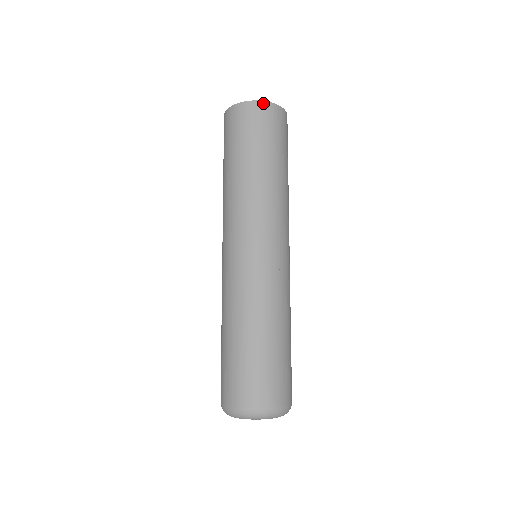
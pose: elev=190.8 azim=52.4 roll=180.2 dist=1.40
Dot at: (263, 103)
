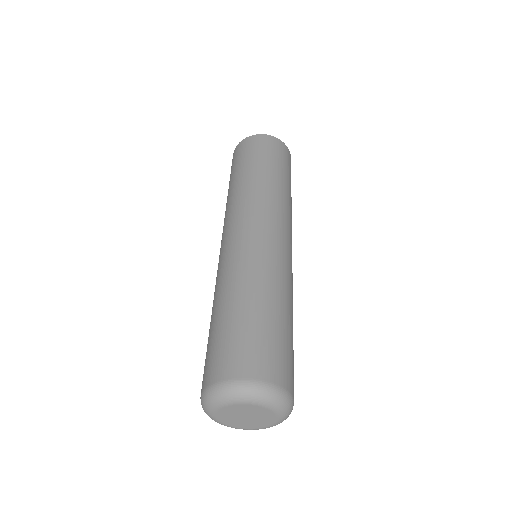
Dot at: (282, 143)
